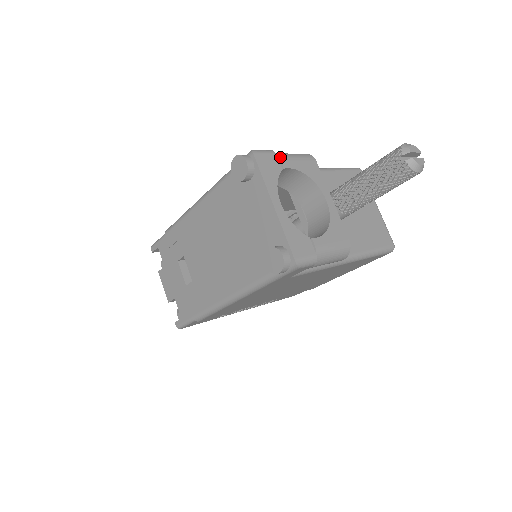
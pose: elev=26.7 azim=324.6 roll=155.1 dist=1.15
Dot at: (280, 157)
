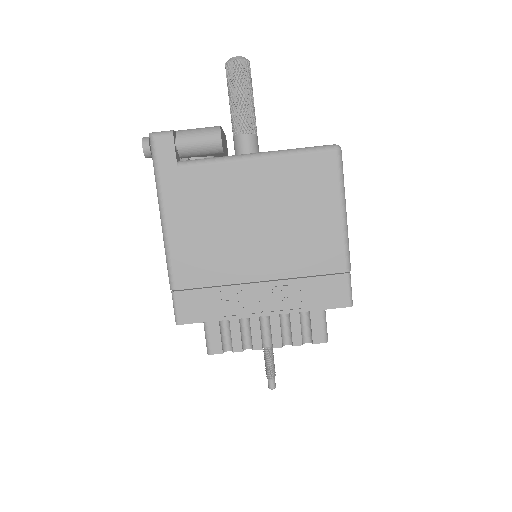
Dot at: occluded
